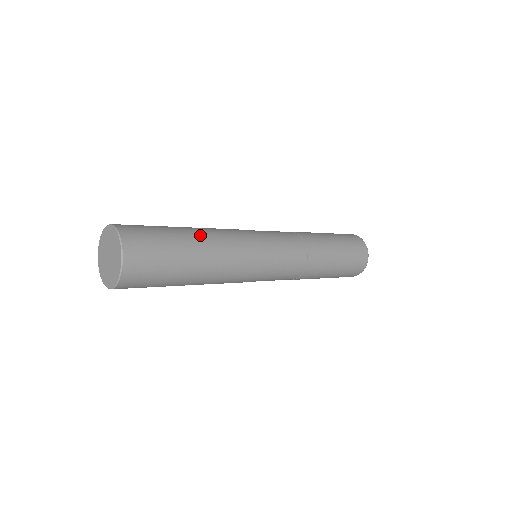
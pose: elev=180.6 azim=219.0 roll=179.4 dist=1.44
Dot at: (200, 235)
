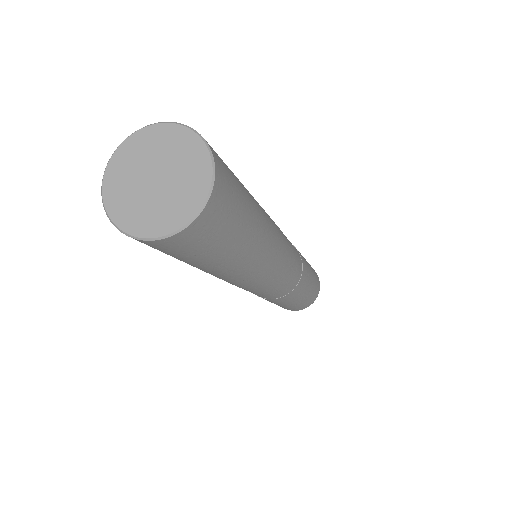
Dot at: occluded
